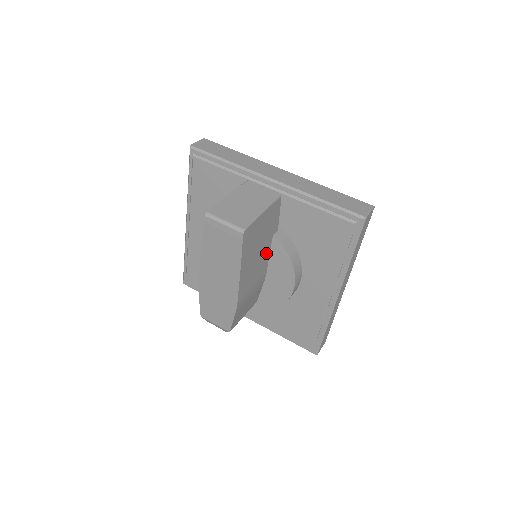
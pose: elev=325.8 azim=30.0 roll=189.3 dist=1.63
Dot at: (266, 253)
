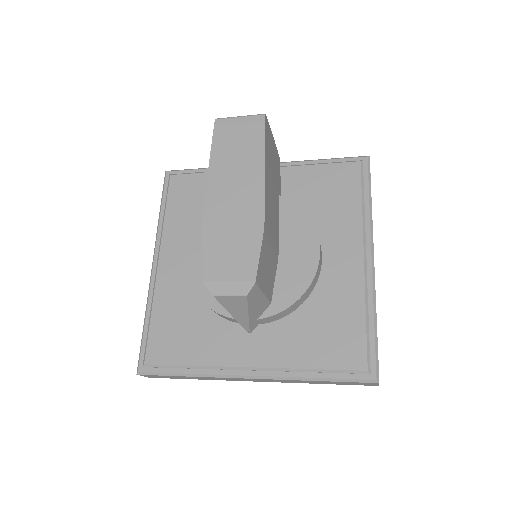
Dot at: (277, 209)
